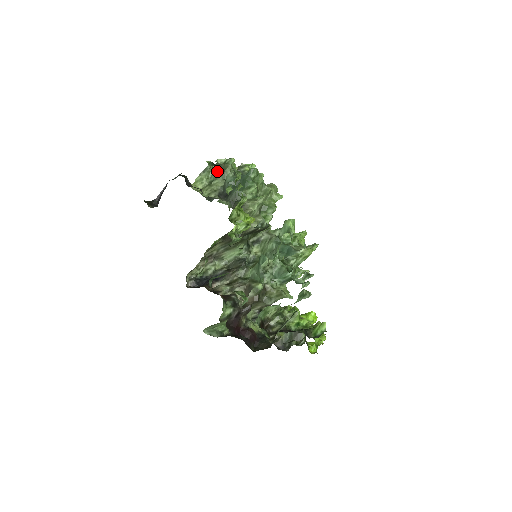
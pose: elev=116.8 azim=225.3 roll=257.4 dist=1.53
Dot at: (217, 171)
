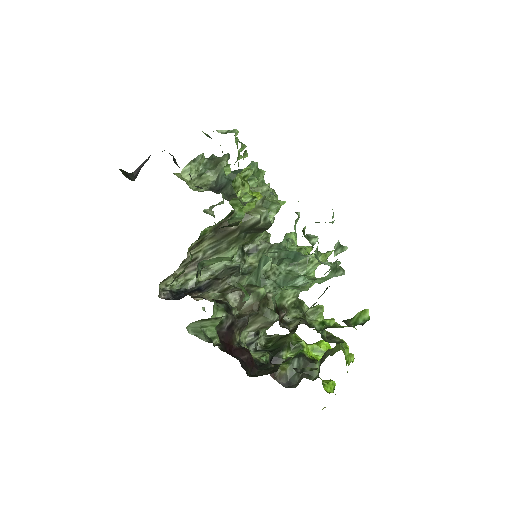
Dot at: (209, 164)
